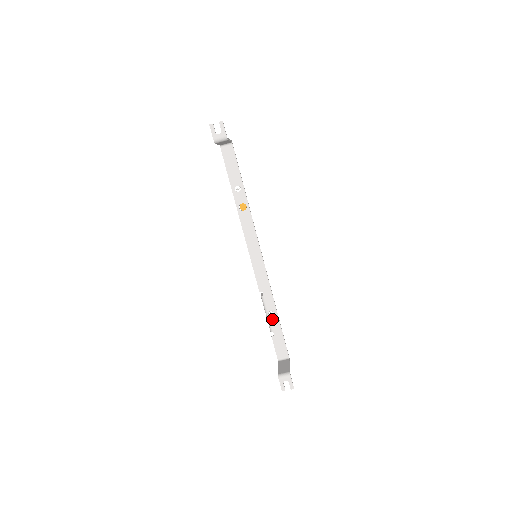
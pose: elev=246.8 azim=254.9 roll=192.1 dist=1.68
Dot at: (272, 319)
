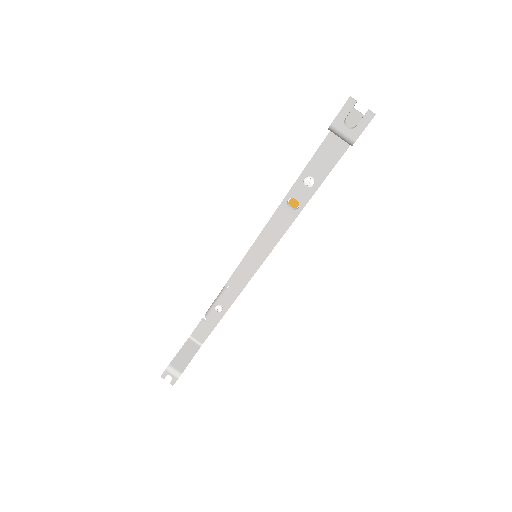
Dot at: (216, 311)
